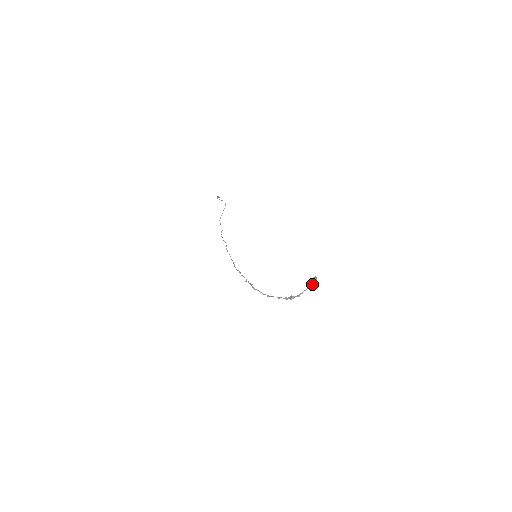
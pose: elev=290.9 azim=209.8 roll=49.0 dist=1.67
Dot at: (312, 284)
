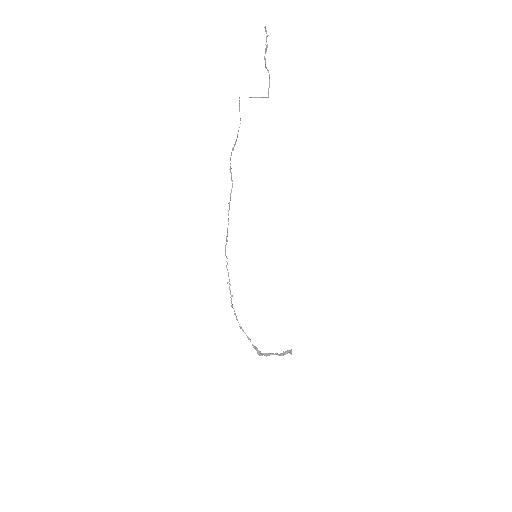
Dot at: occluded
